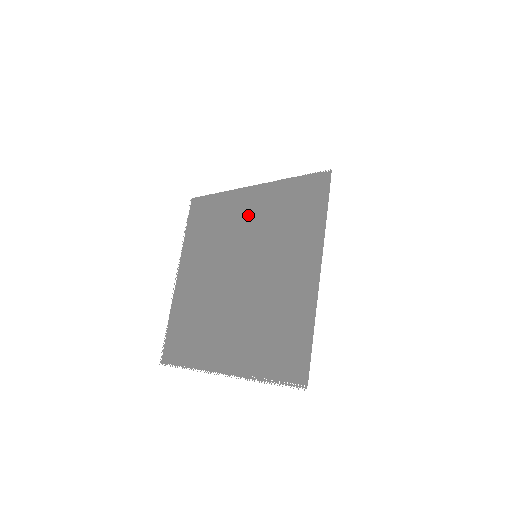
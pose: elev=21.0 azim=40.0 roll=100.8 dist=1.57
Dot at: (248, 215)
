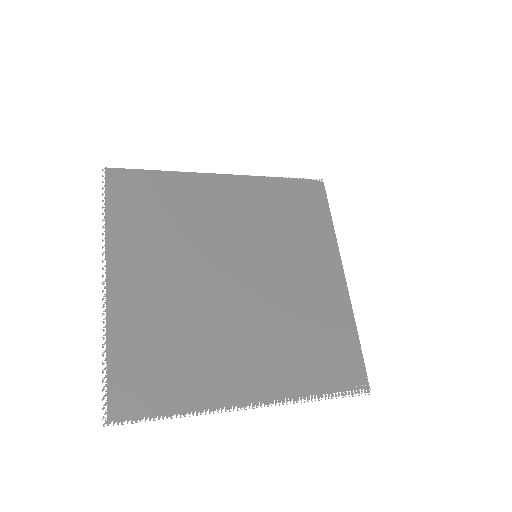
Dot at: (227, 207)
